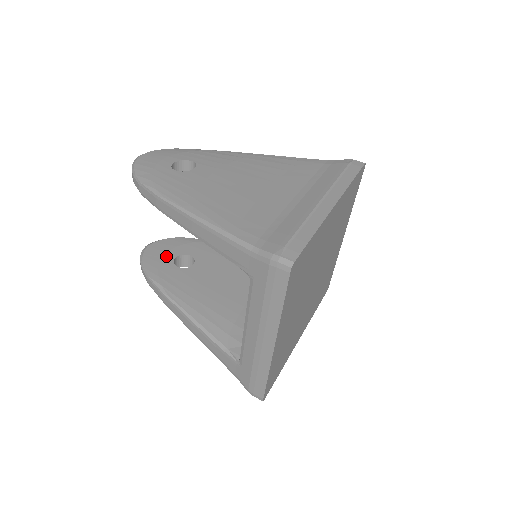
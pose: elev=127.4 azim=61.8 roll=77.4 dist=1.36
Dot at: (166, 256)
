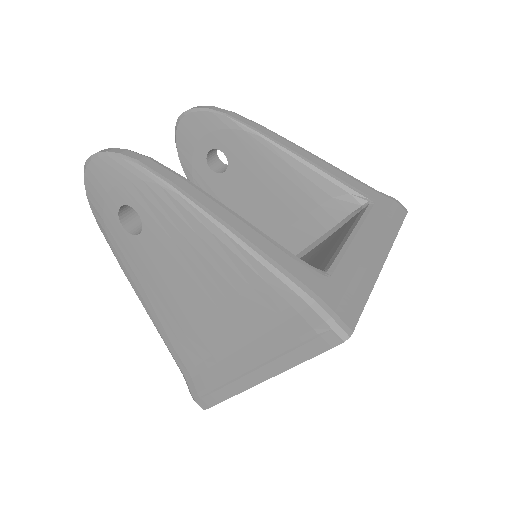
Dot at: (198, 147)
